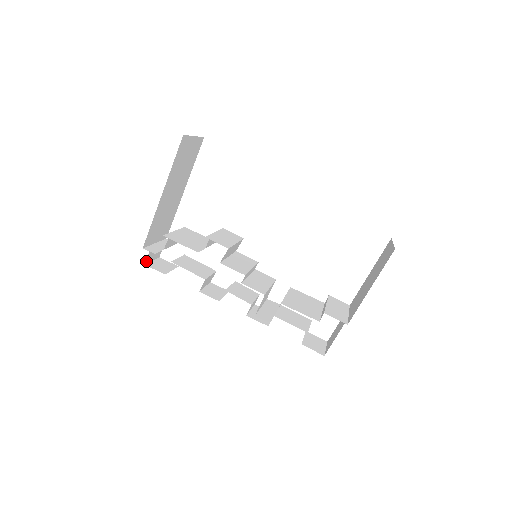
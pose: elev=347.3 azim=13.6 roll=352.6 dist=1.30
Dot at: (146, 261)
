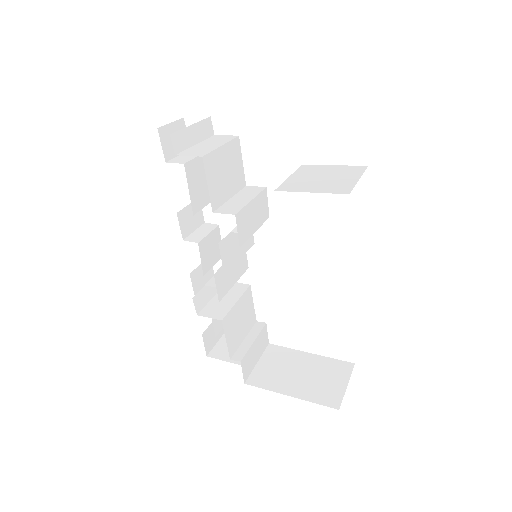
Dot at: (163, 126)
